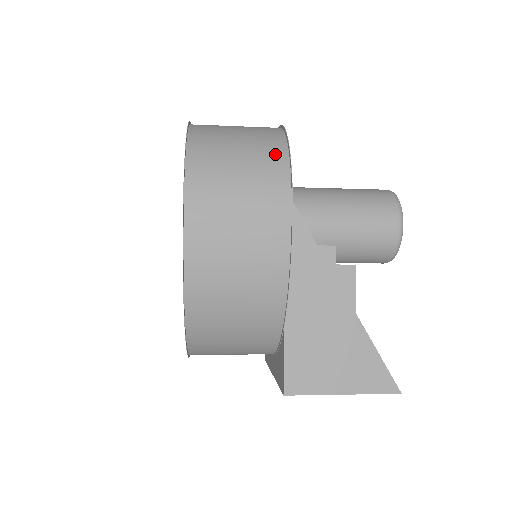
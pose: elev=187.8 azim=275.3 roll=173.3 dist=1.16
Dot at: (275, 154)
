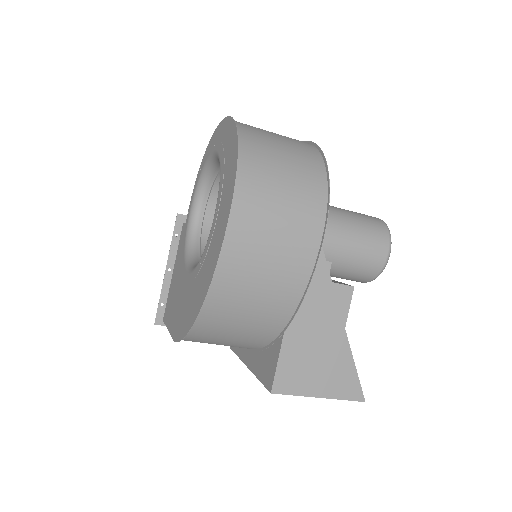
Dot at: (316, 175)
